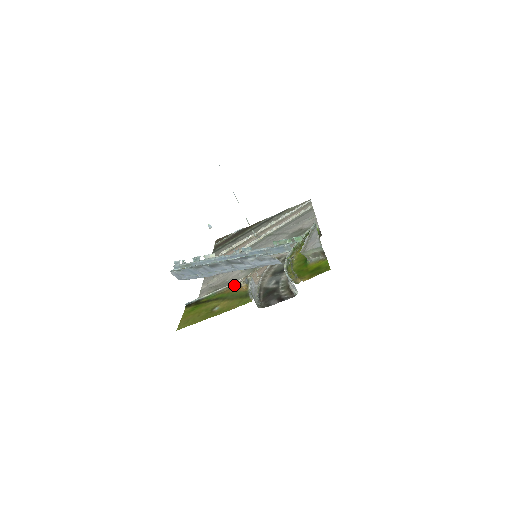
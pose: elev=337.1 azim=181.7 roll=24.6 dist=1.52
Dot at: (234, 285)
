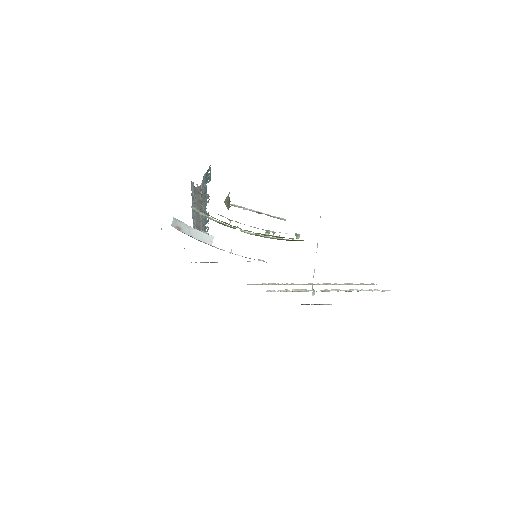
Dot at: occluded
